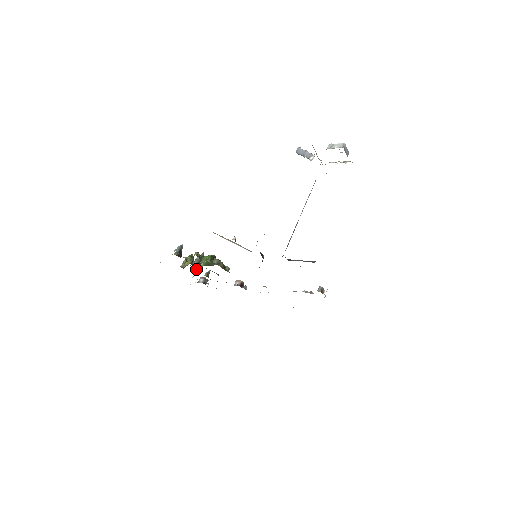
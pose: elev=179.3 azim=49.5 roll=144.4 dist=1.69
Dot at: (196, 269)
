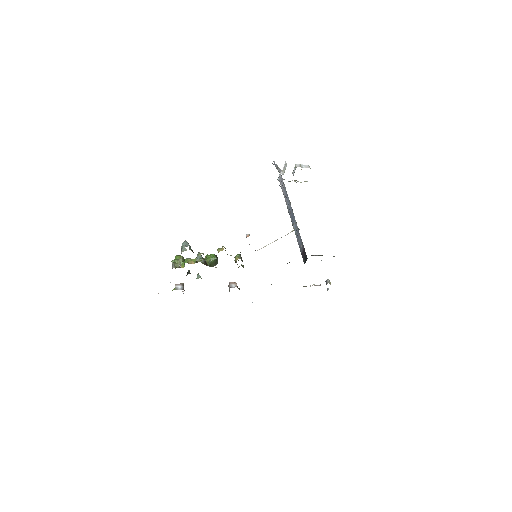
Dot at: (188, 271)
